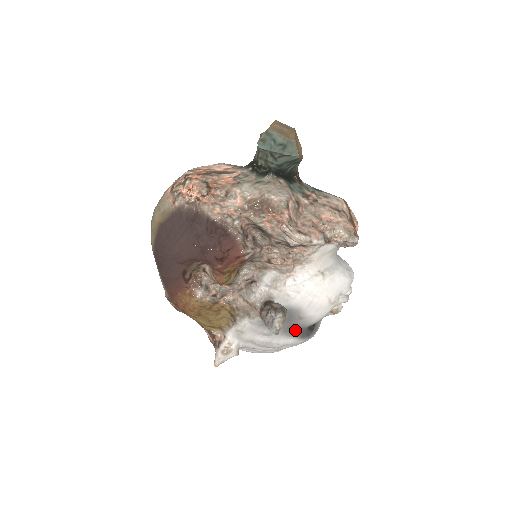
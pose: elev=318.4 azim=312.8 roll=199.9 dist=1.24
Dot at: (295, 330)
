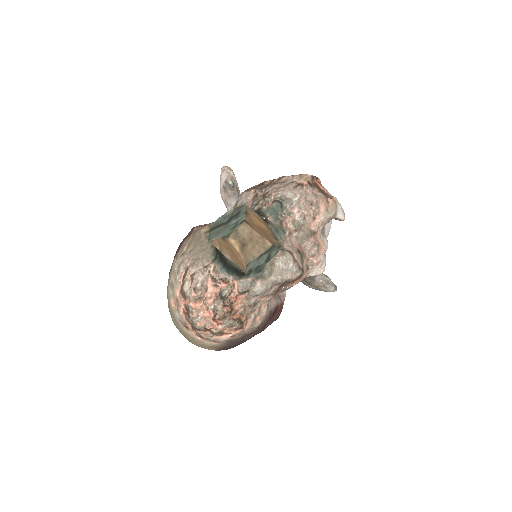
Dot at: occluded
